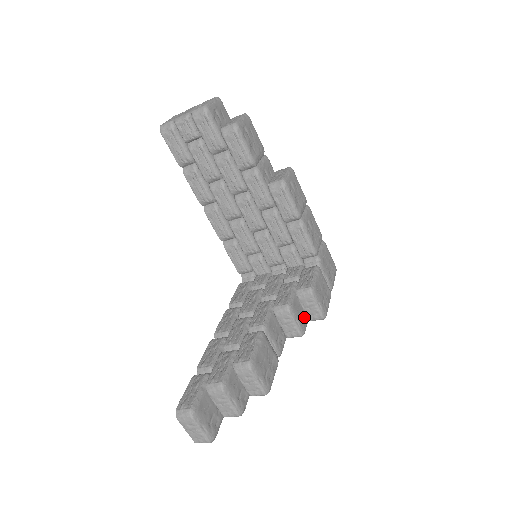
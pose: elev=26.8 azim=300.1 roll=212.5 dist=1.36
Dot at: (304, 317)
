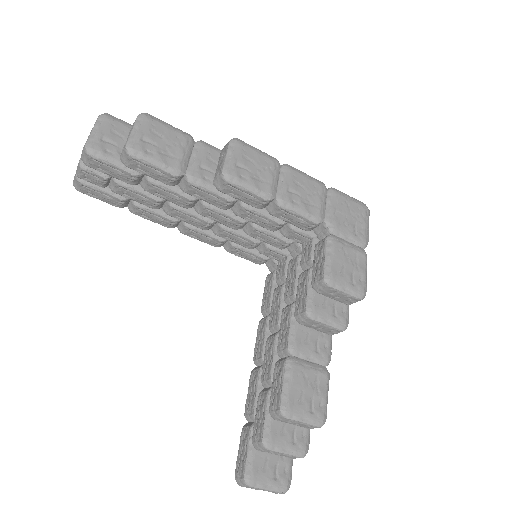
Dot at: (339, 305)
